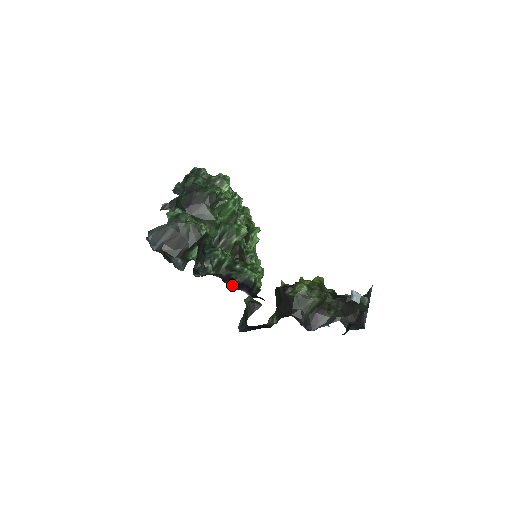
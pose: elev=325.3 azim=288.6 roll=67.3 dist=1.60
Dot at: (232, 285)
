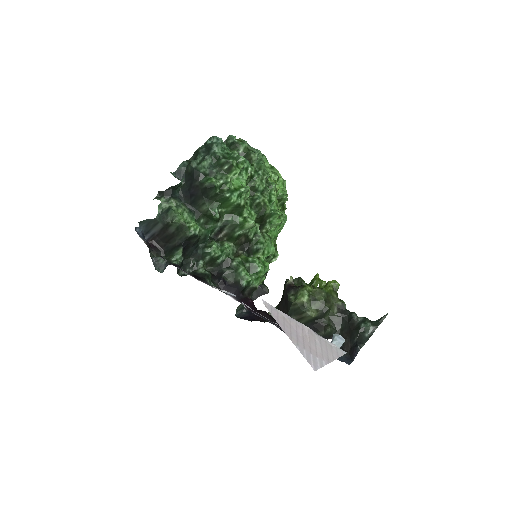
Dot at: (220, 286)
